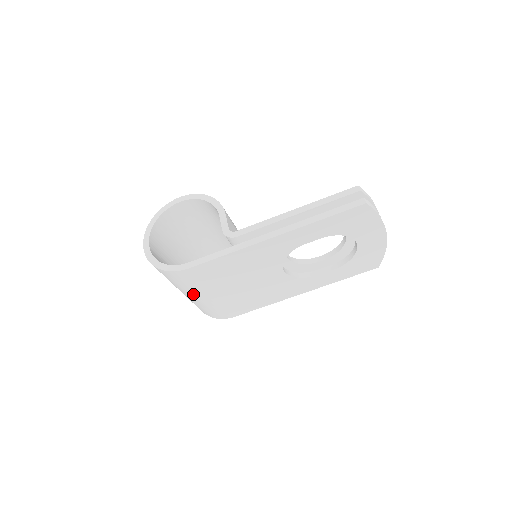
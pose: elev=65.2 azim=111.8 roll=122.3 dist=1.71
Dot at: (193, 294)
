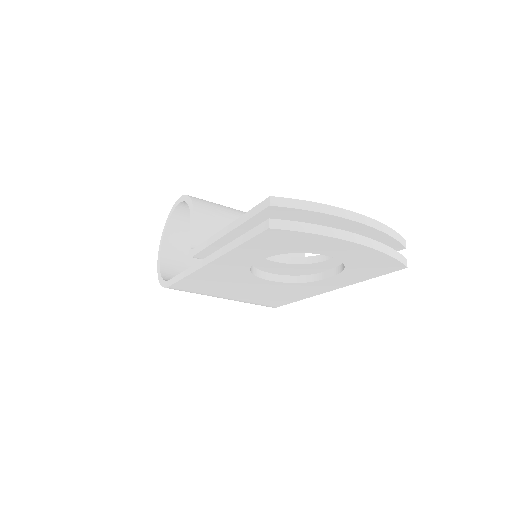
Dot at: occluded
